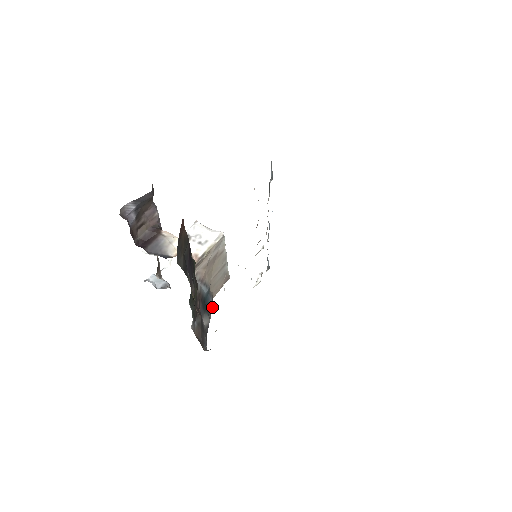
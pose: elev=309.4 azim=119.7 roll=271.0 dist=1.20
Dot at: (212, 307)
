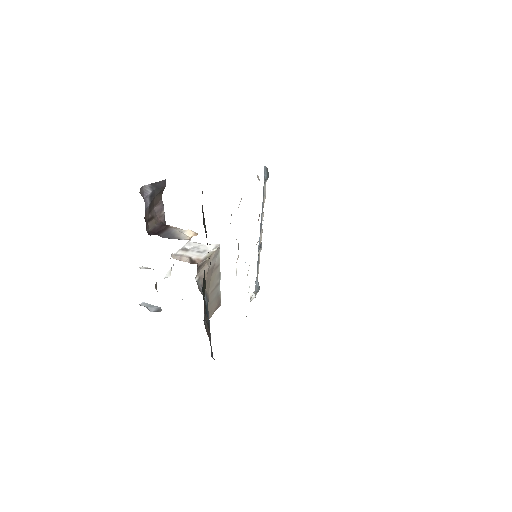
Dot at: occluded
